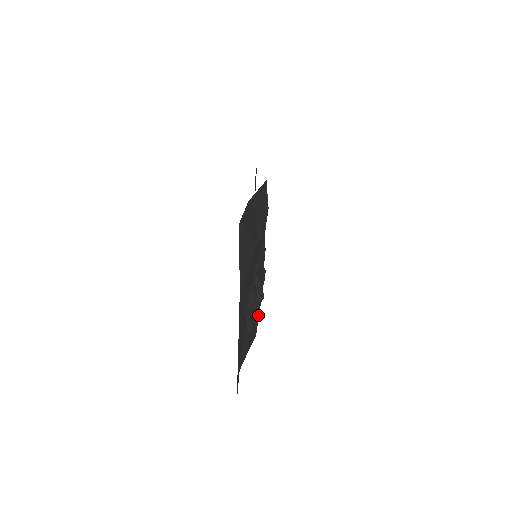
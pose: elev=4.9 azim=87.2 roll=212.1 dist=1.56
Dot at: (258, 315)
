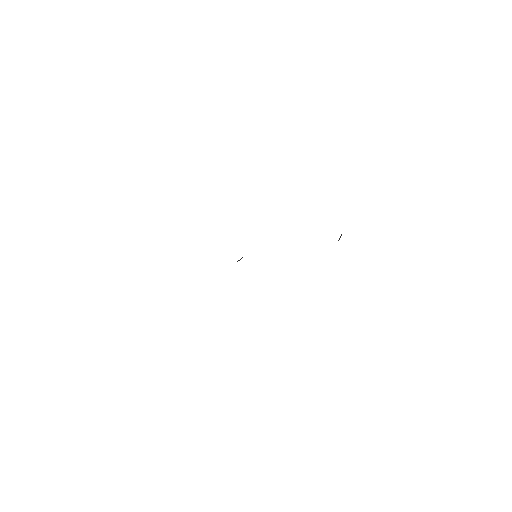
Dot at: occluded
